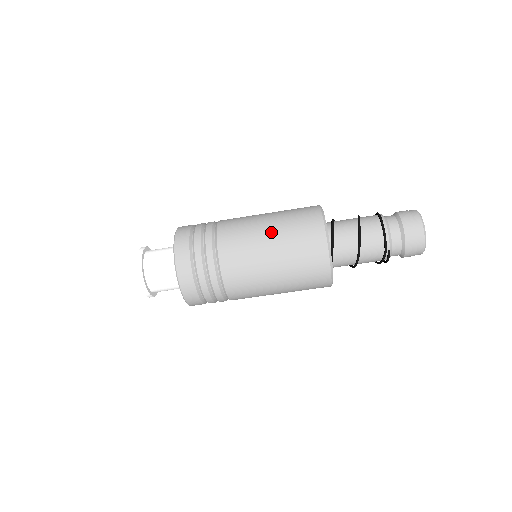
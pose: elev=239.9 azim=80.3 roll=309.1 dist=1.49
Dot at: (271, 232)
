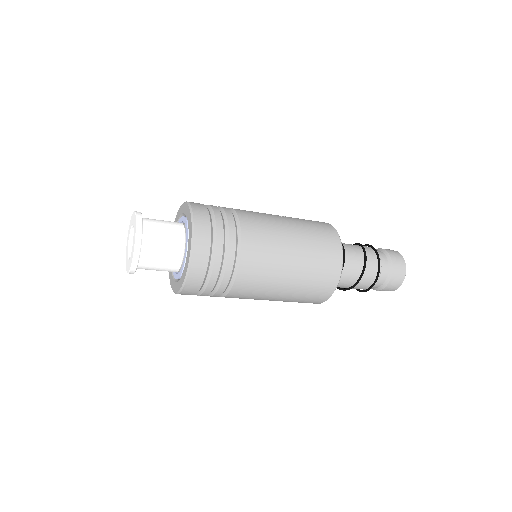
Dot at: (281, 297)
